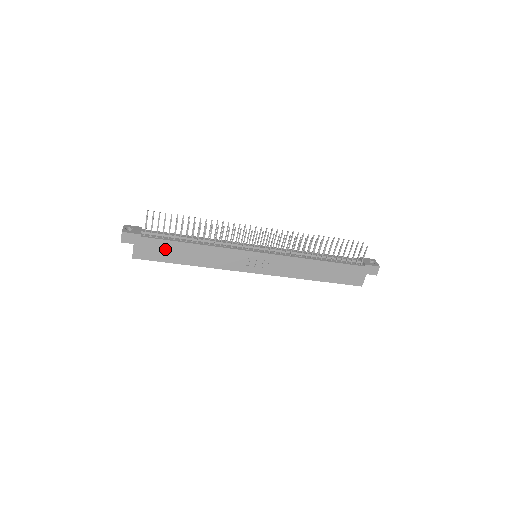
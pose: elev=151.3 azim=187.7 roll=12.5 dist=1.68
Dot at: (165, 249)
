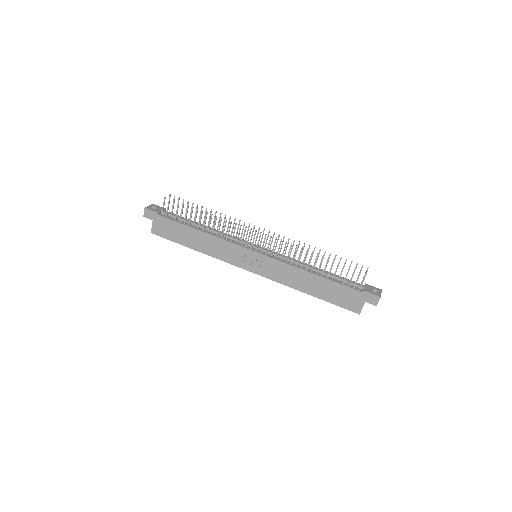
Dot at: (176, 230)
